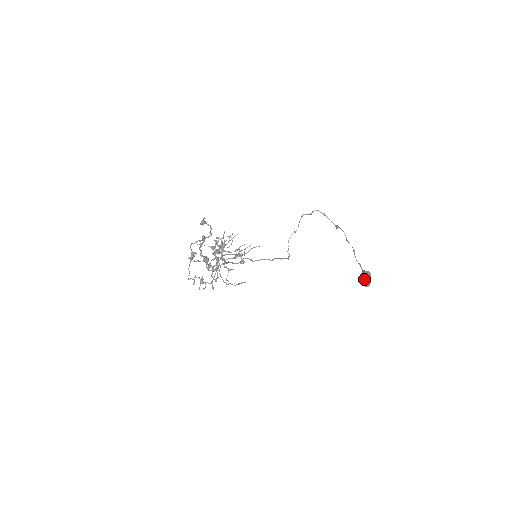
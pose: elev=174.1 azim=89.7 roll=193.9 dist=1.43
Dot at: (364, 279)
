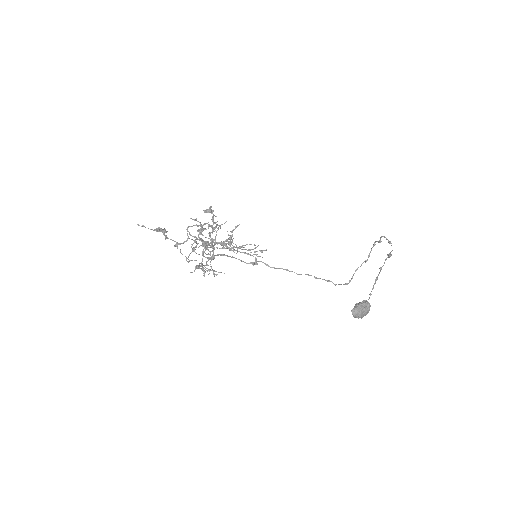
Dot at: occluded
